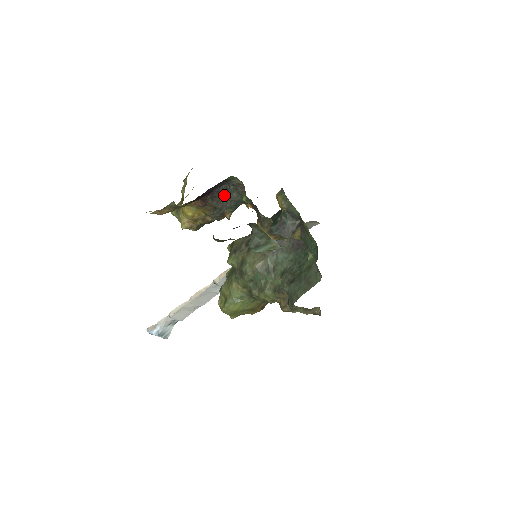
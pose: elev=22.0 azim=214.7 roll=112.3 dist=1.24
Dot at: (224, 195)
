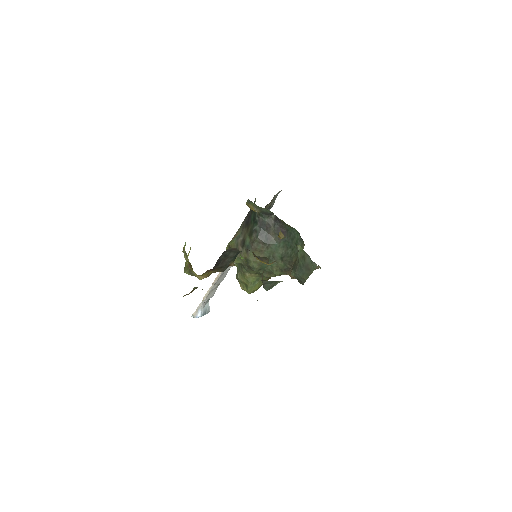
Dot at: (224, 258)
